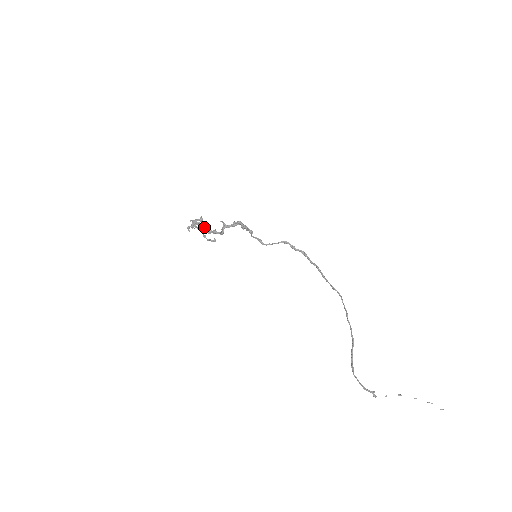
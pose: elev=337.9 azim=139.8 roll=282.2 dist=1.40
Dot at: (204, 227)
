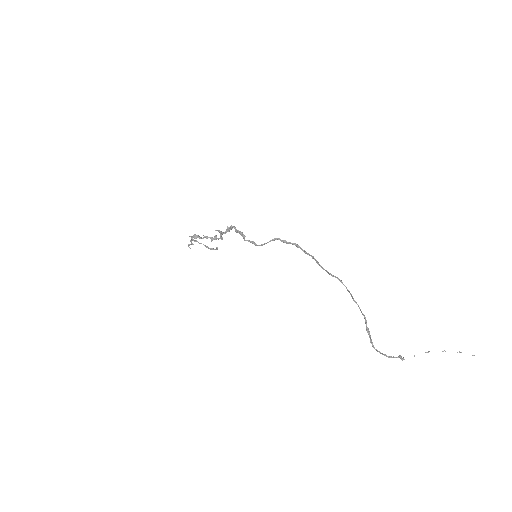
Dot at: (204, 237)
